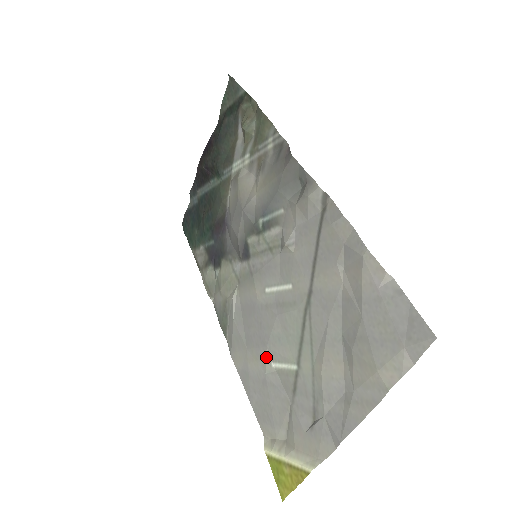
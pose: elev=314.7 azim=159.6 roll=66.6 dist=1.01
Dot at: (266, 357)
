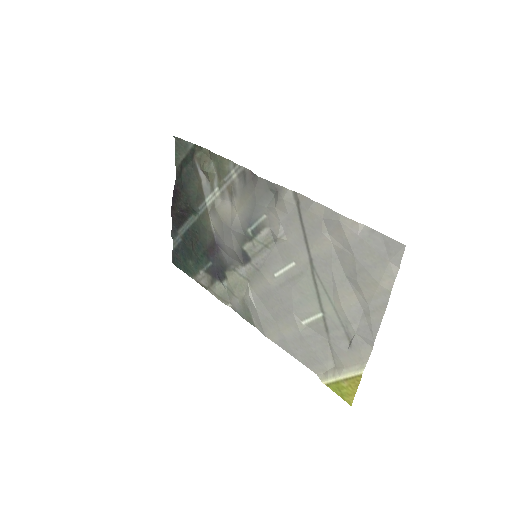
Dot at: (296, 320)
